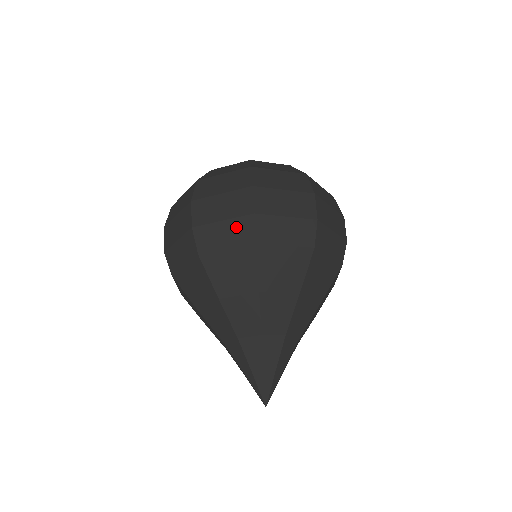
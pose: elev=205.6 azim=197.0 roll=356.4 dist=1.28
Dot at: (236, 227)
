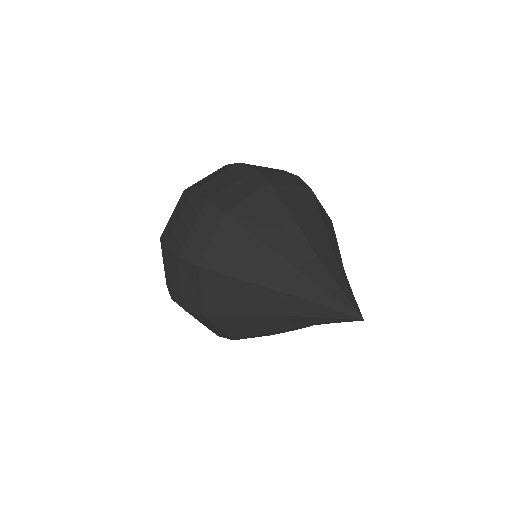
Dot at: (186, 276)
